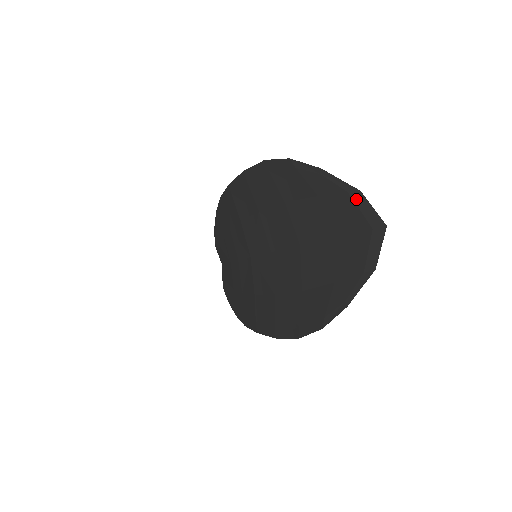
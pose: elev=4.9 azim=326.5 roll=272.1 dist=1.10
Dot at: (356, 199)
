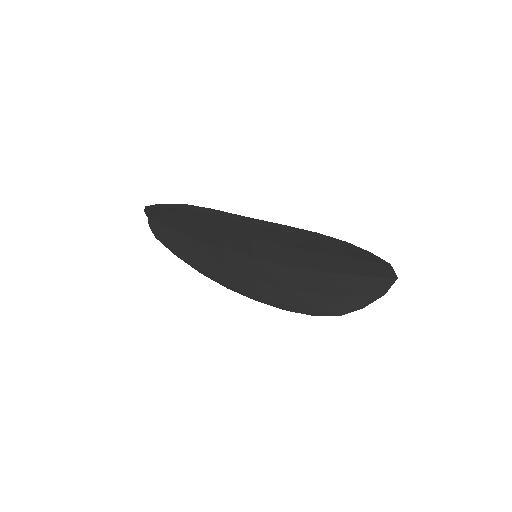
Dot at: (386, 267)
